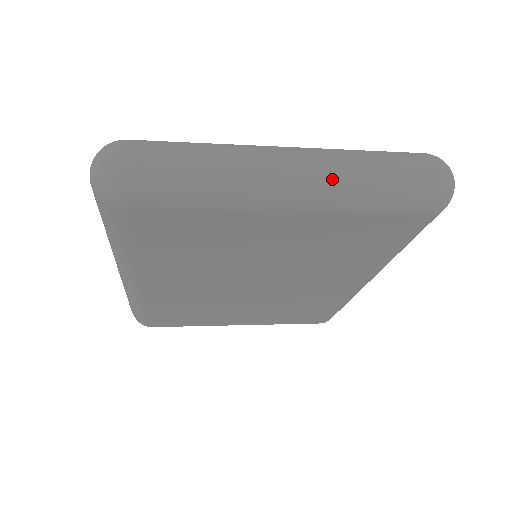
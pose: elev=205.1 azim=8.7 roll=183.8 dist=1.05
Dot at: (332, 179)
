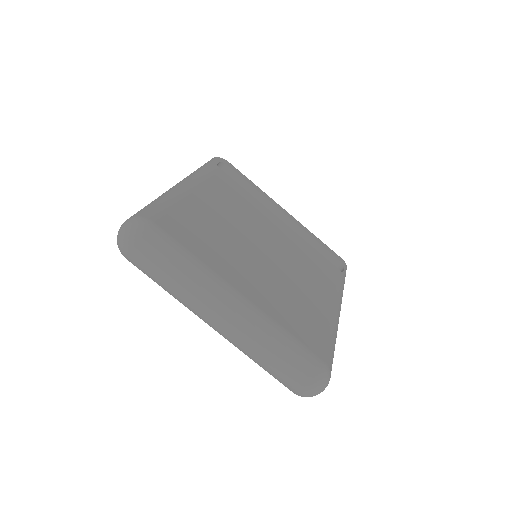
Dot at: (236, 344)
